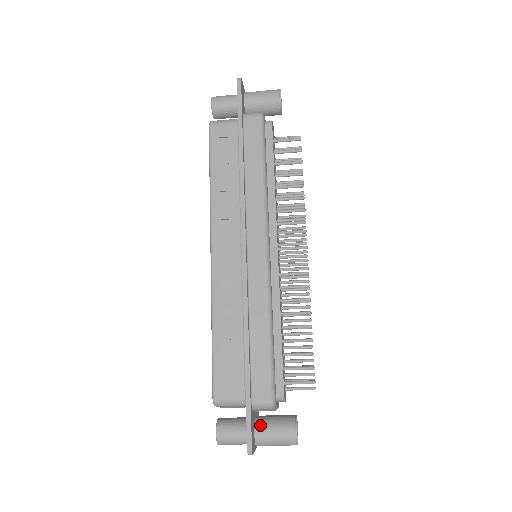
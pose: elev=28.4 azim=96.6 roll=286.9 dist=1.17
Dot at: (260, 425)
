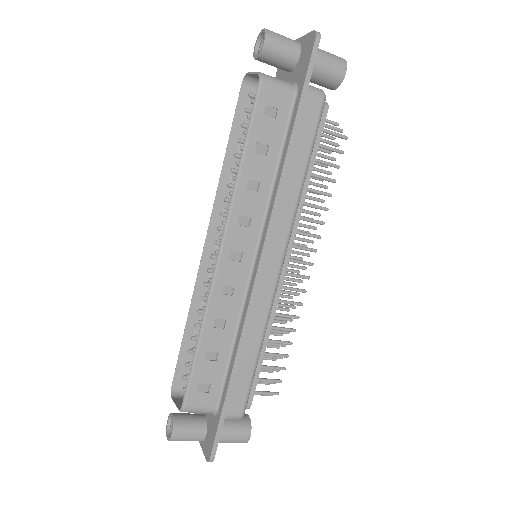
Dot at: occluded
